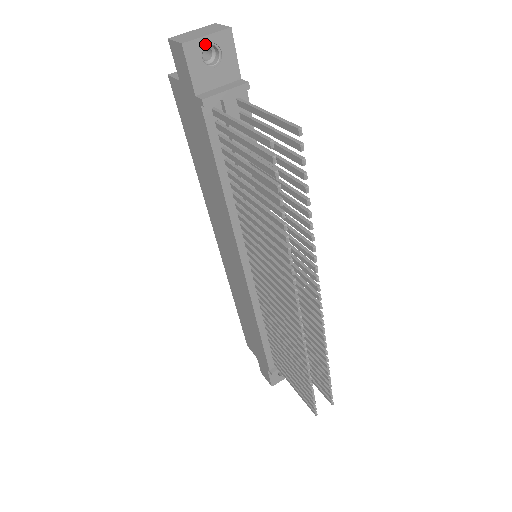
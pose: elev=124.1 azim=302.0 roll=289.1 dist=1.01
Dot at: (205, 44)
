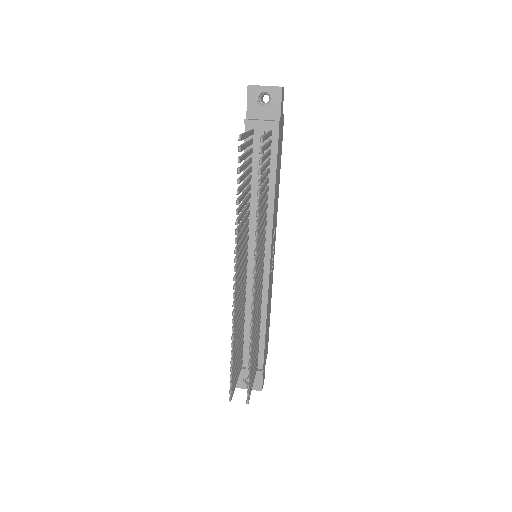
Dot at: (262, 90)
